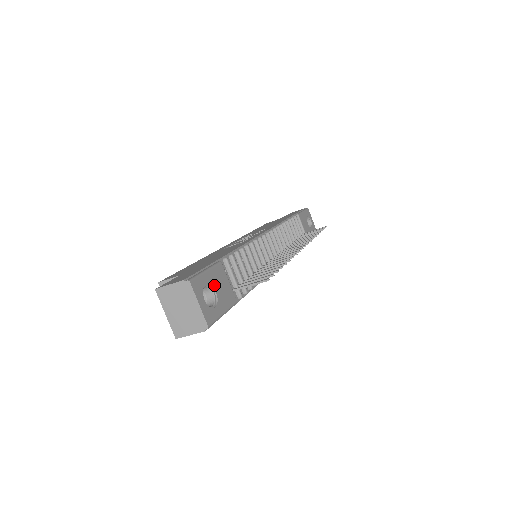
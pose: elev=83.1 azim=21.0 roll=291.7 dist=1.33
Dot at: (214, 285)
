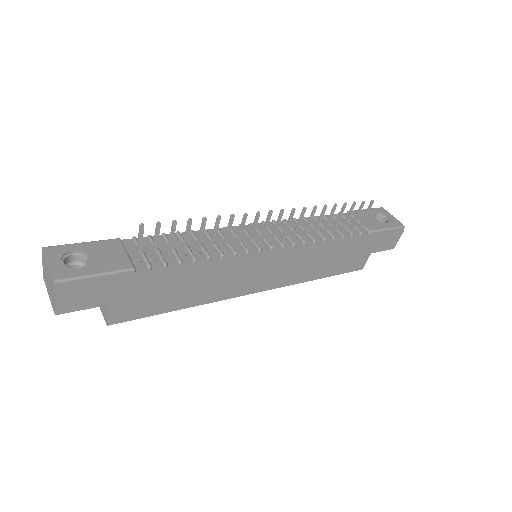
Dot at: (91, 253)
